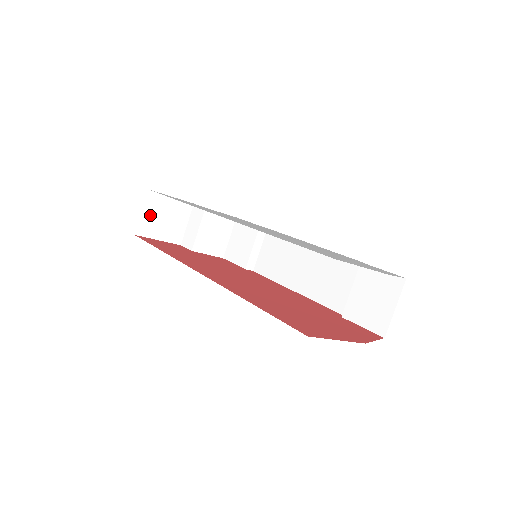
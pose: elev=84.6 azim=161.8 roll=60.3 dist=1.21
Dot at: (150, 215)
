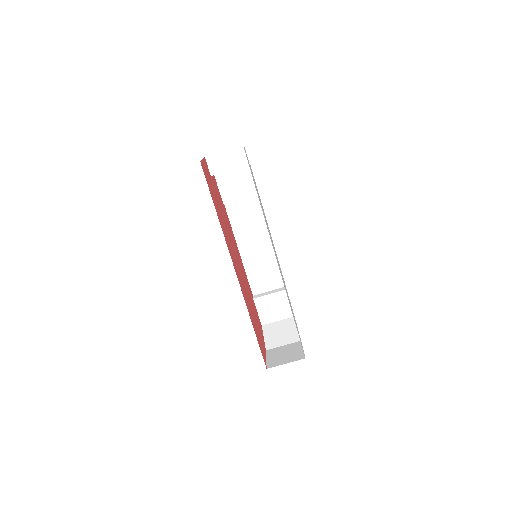
Dot at: occluded
